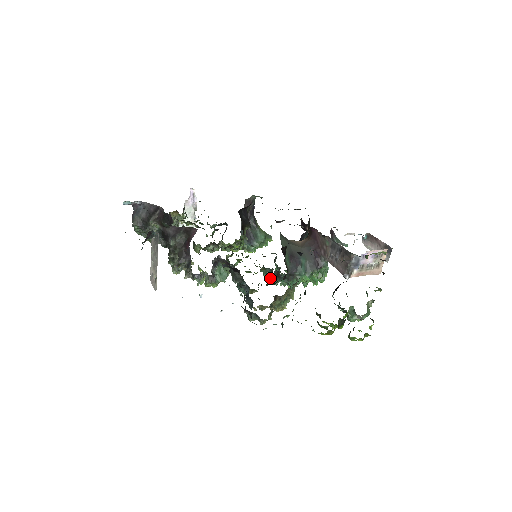
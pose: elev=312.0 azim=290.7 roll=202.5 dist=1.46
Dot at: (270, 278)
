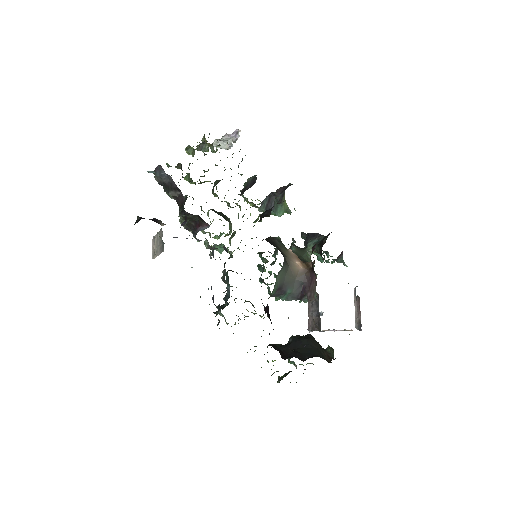
Dot at: (261, 269)
